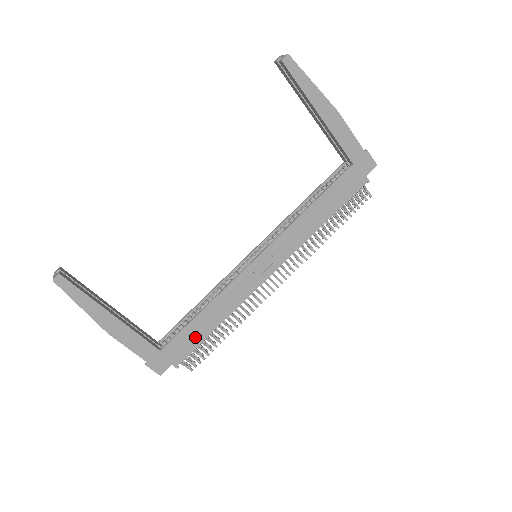
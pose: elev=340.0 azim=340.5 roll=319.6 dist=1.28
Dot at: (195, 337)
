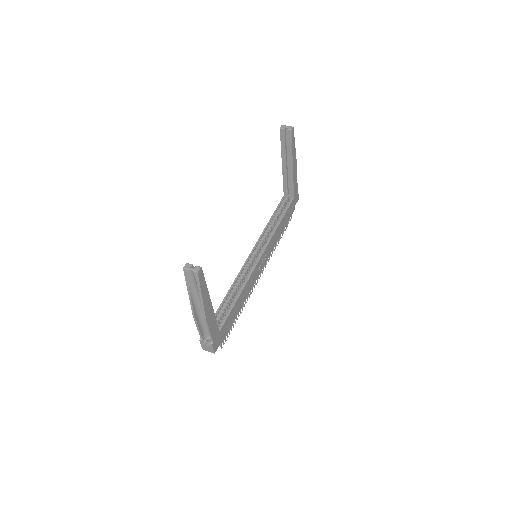
Dot at: (232, 319)
